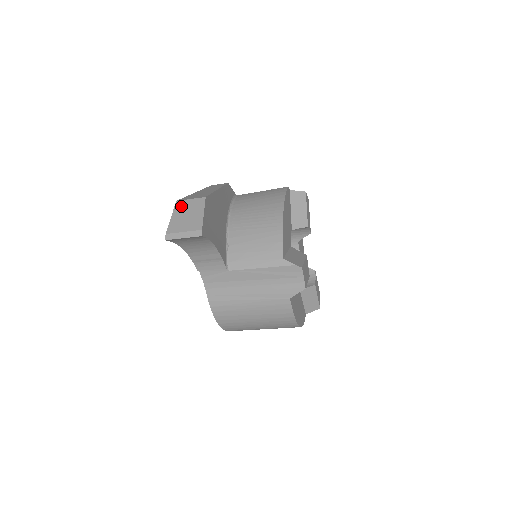
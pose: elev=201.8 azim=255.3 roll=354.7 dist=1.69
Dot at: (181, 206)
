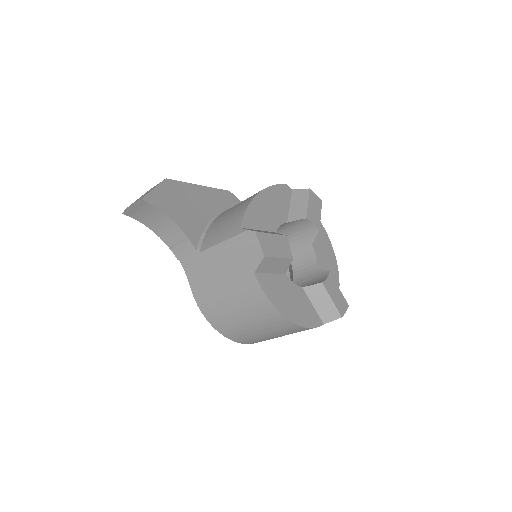
Dot at: occluded
